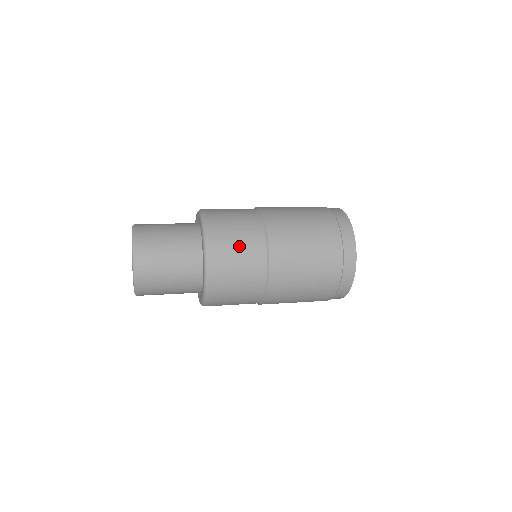
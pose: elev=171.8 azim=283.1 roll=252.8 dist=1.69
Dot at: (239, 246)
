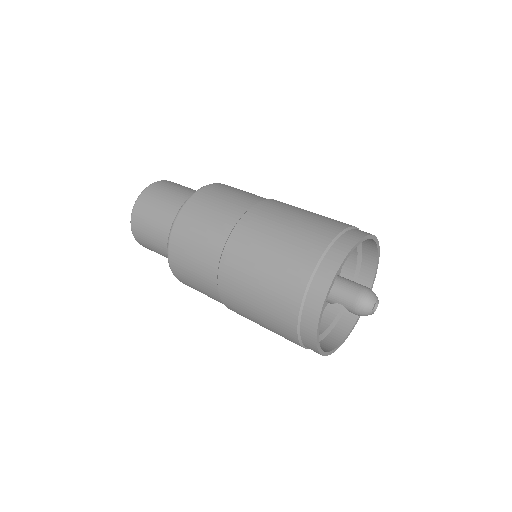
Dot at: (197, 285)
